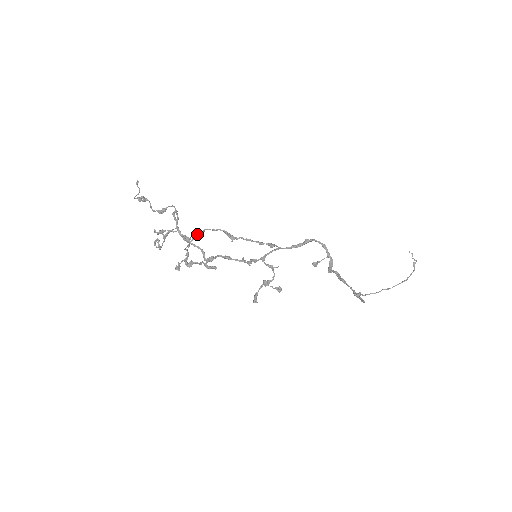
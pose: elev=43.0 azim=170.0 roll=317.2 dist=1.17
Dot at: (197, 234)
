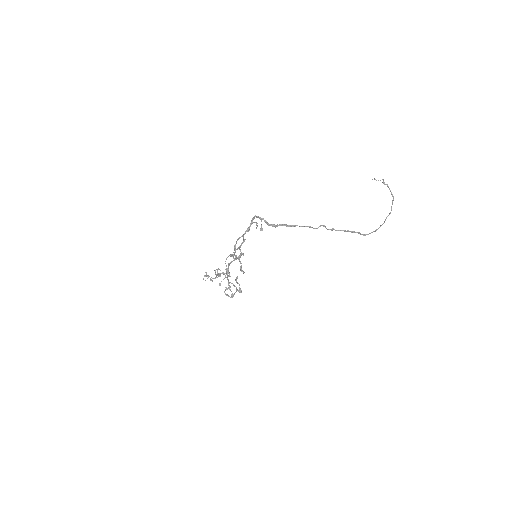
Dot at: occluded
